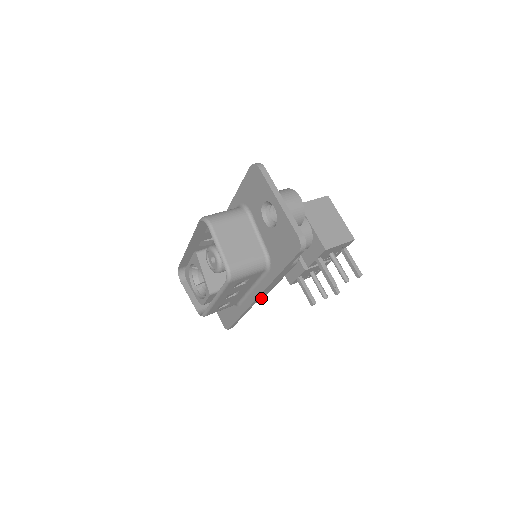
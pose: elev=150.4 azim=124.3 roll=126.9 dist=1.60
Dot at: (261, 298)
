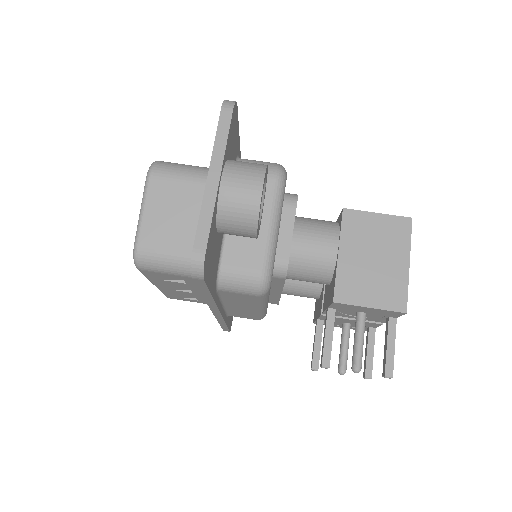
Dot at: (252, 316)
